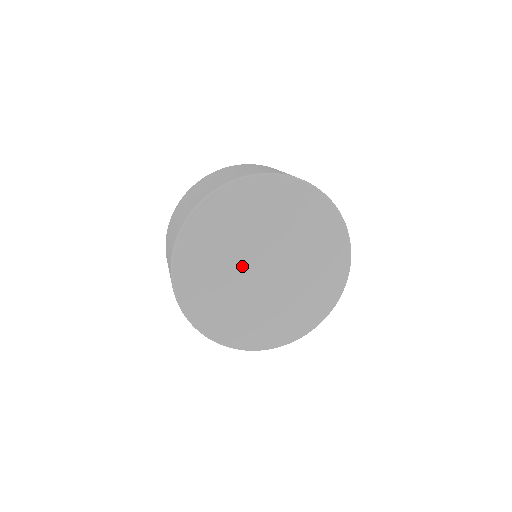
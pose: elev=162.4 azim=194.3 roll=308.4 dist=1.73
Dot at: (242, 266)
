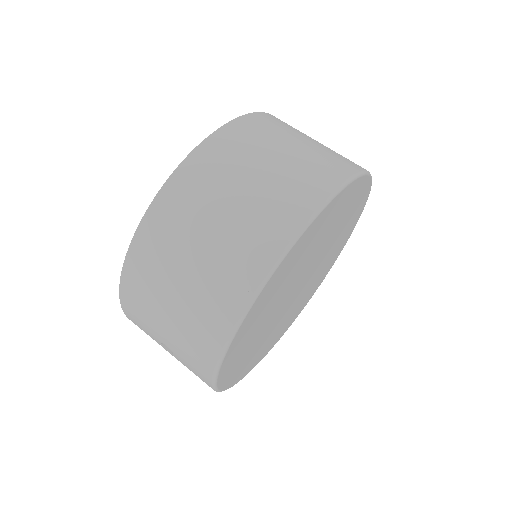
Dot at: (280, 314)
